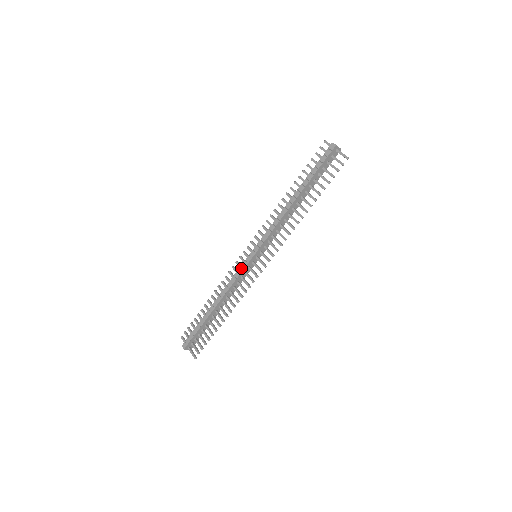
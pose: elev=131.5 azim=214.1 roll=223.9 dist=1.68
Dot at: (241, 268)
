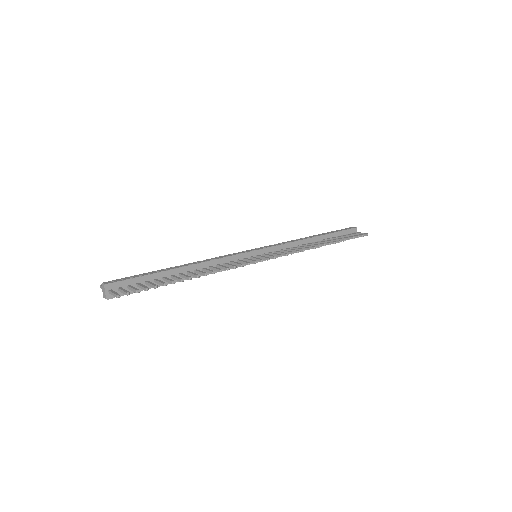
Dot at: (237, 253)
